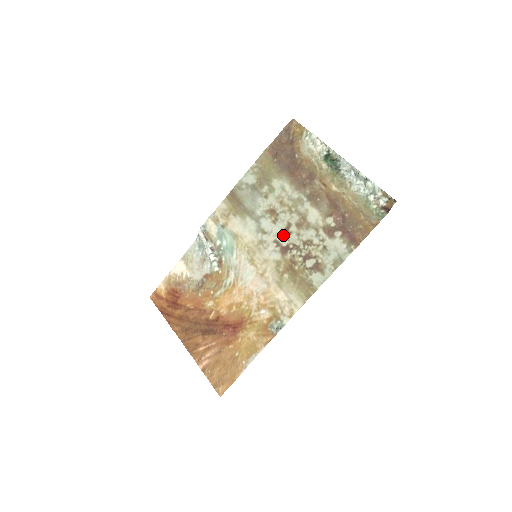
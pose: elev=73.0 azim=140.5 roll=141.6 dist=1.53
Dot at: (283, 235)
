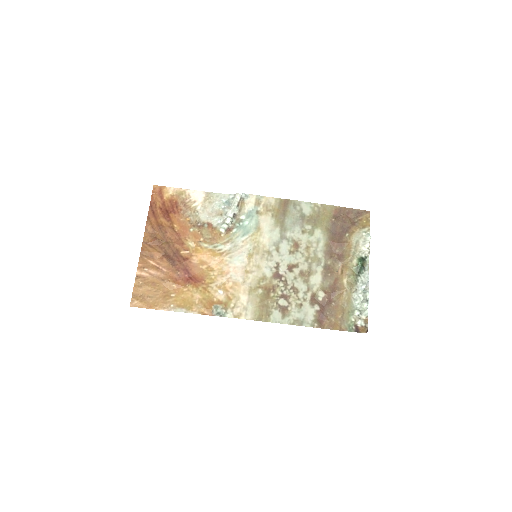
Dot at: (286, 266)
